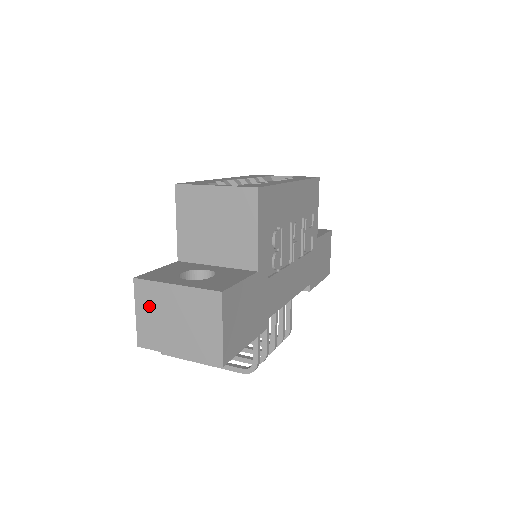
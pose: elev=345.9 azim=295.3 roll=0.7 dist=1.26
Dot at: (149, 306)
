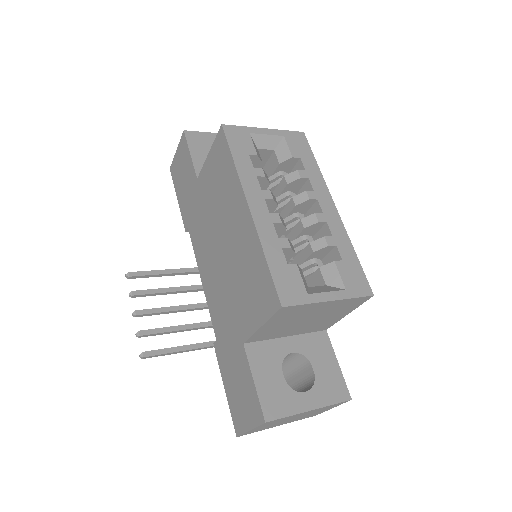
Dot at: (270, 424)
